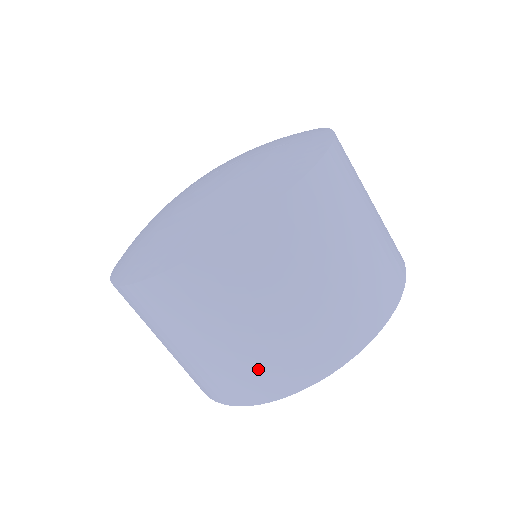
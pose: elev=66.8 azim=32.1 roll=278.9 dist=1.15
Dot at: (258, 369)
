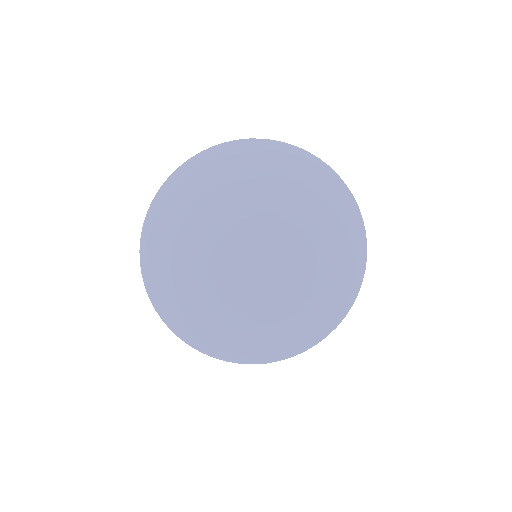
Dot at: occluded
